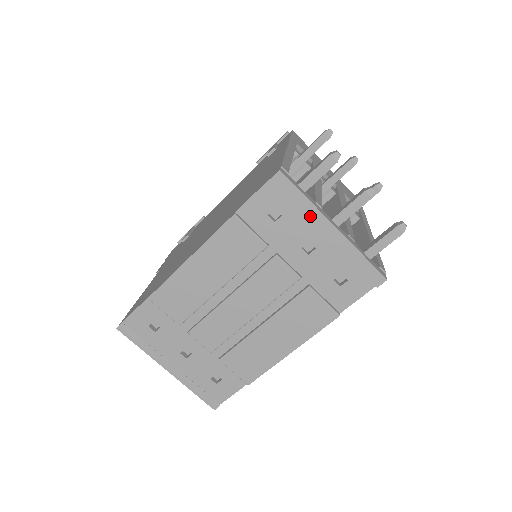
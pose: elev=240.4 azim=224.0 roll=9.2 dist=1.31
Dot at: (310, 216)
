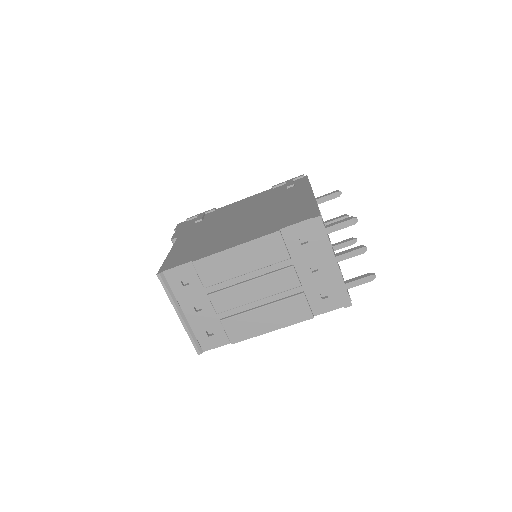
Dot at: (325, 250)
